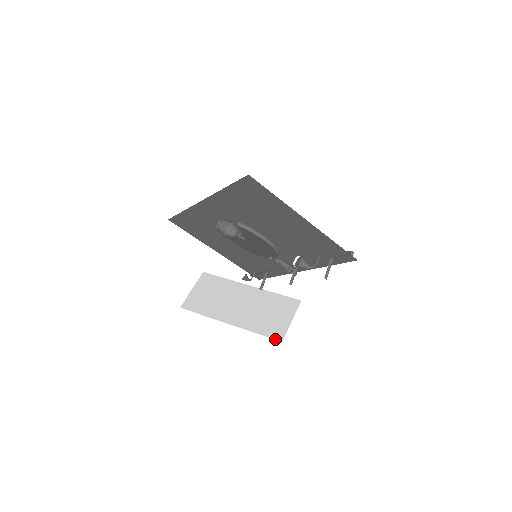
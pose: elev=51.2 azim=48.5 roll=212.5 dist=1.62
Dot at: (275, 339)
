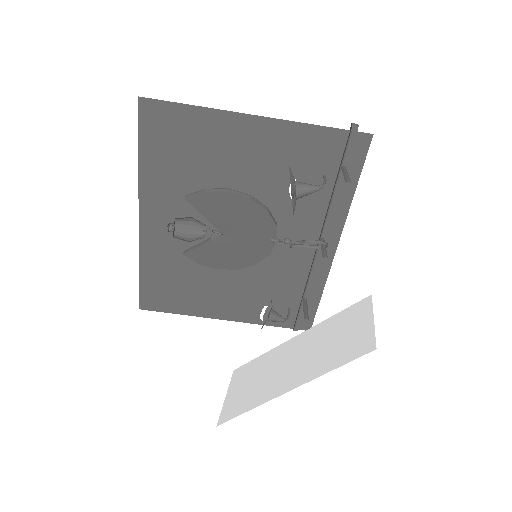
Dot at: (364, 354)
